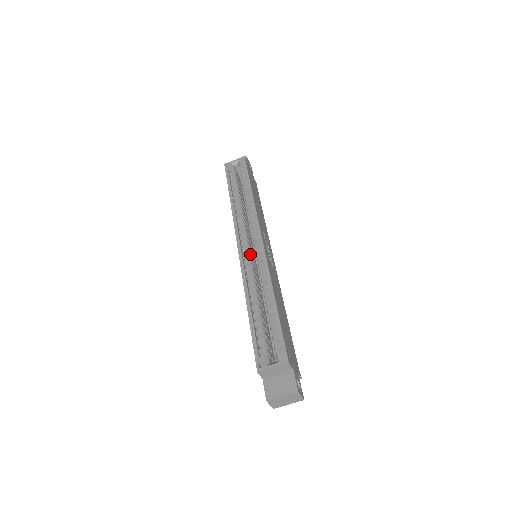
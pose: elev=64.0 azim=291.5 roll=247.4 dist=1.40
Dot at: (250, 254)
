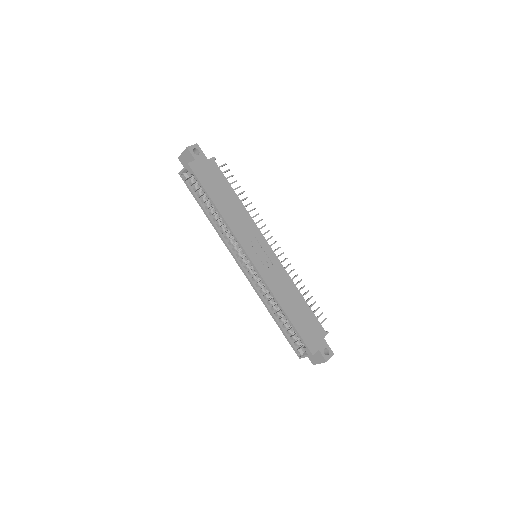
Dot at: (251, 270)
